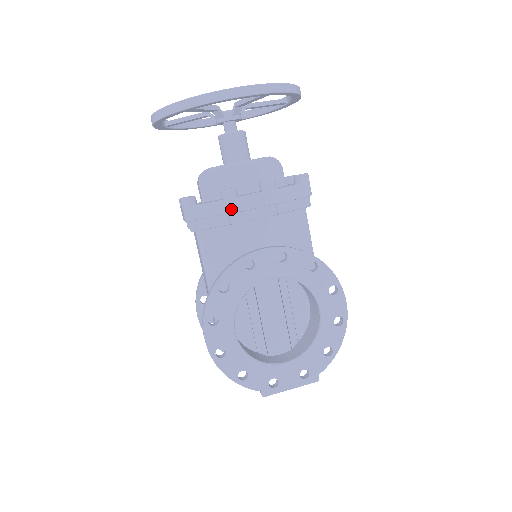
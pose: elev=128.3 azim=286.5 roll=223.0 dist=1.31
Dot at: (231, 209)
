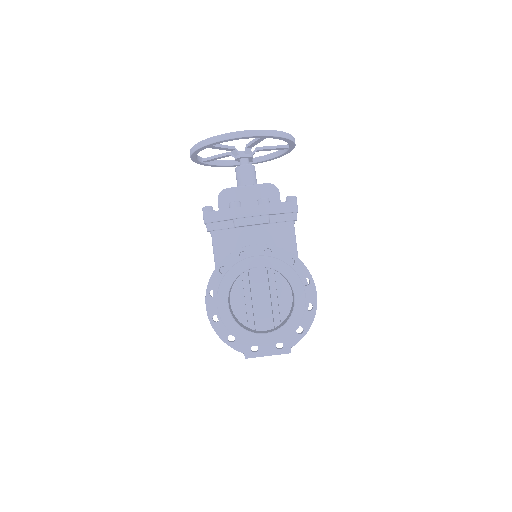
Dot at: (234, 215)
